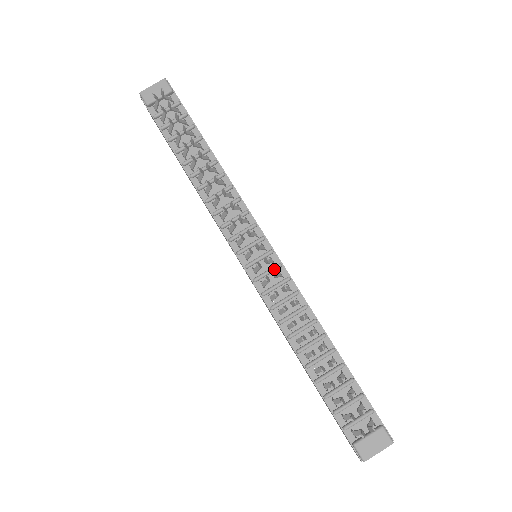
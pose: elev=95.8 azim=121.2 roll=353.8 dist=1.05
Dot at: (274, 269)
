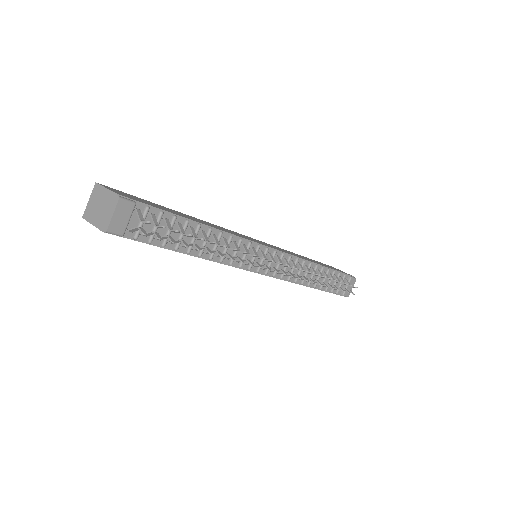
Dot at: (282, 260)
